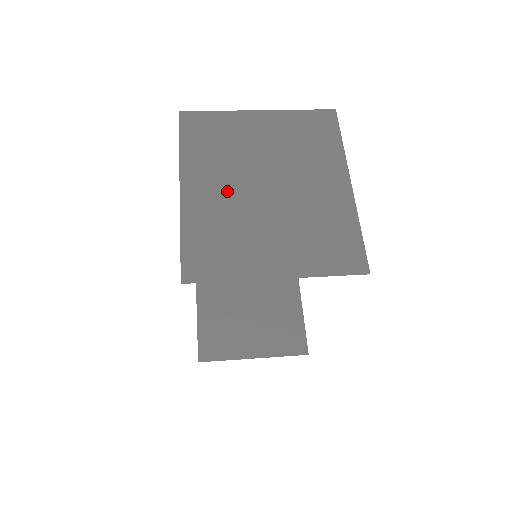
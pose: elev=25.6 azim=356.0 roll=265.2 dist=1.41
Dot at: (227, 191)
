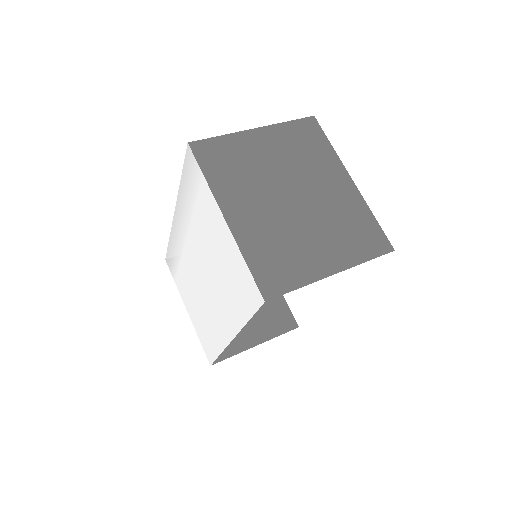
Dot at: (263, 209)
